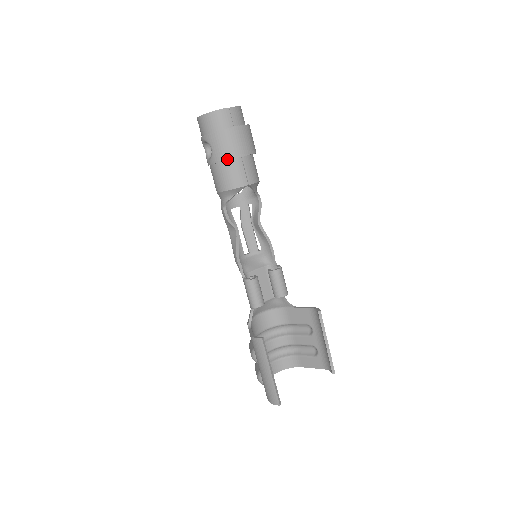
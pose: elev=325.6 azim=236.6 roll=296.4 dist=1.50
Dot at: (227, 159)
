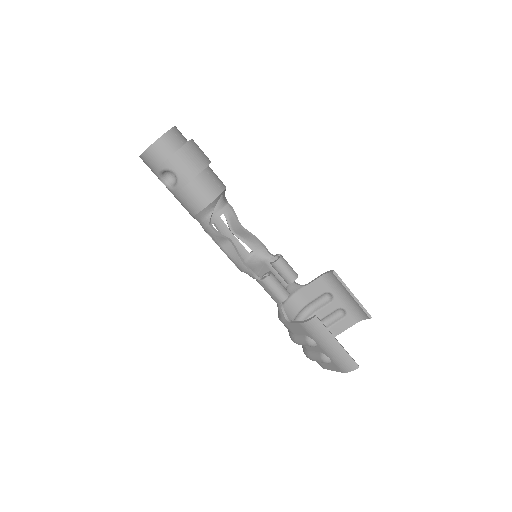
Dot at: (196, 175)
